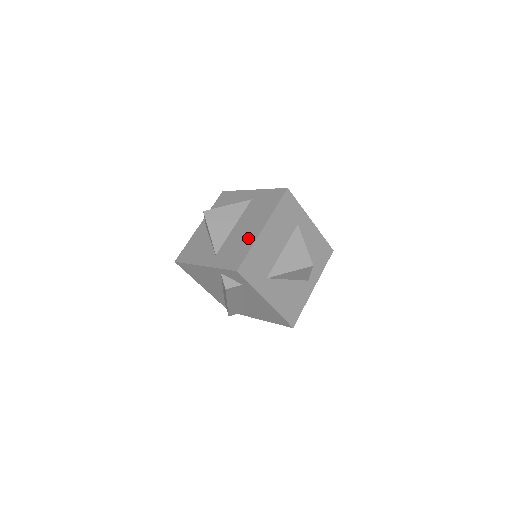
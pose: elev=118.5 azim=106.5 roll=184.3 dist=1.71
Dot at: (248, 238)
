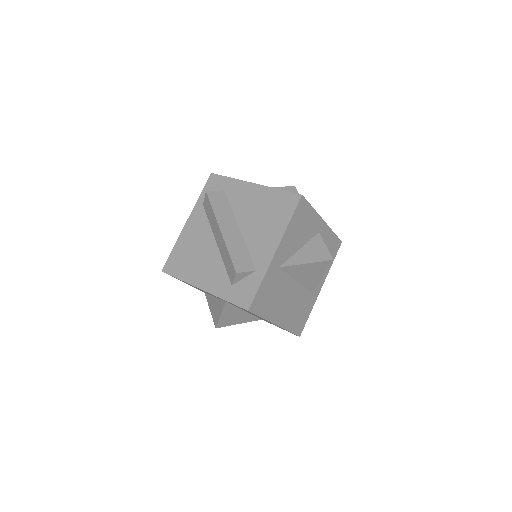
Dot at: occluded
